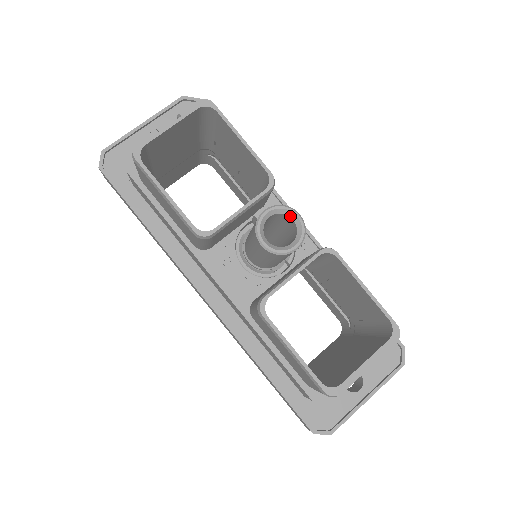
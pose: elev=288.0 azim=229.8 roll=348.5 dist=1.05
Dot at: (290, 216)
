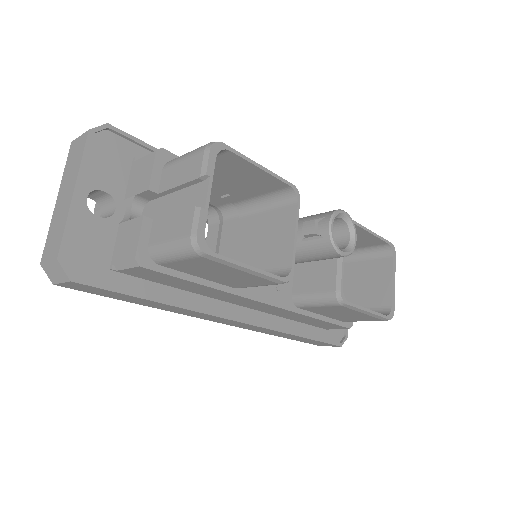
Dot at: (340, 217)
